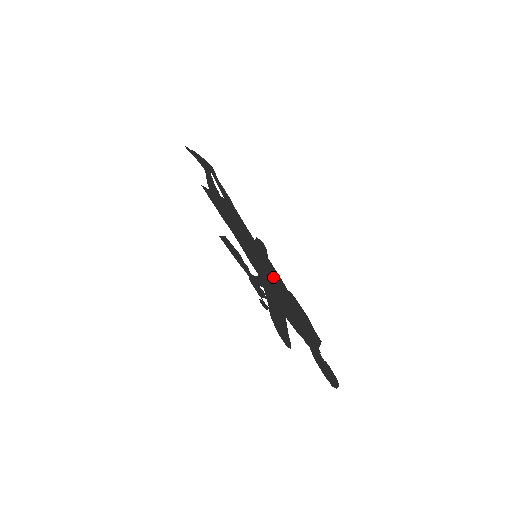
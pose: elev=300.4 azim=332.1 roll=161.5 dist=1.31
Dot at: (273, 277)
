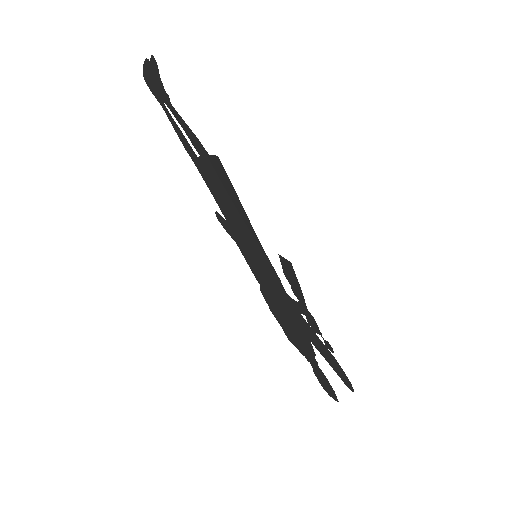
Dot at: (263, 279)
